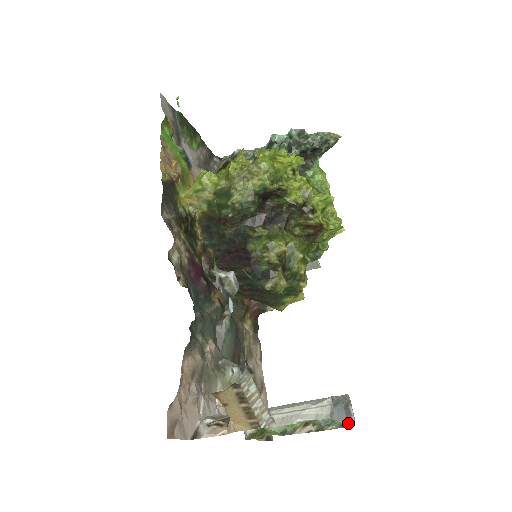
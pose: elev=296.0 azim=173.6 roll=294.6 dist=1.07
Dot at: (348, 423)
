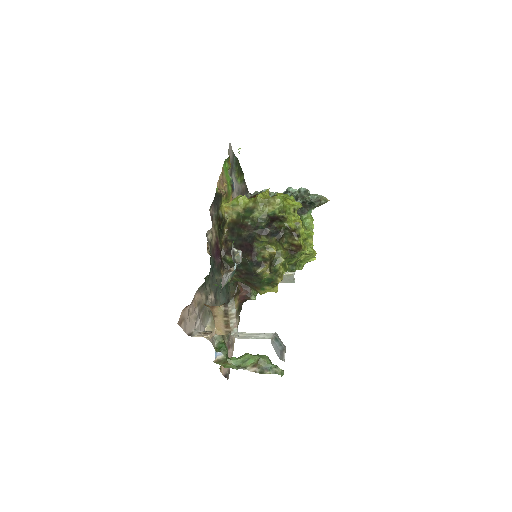
Dot at: (280, 372)
